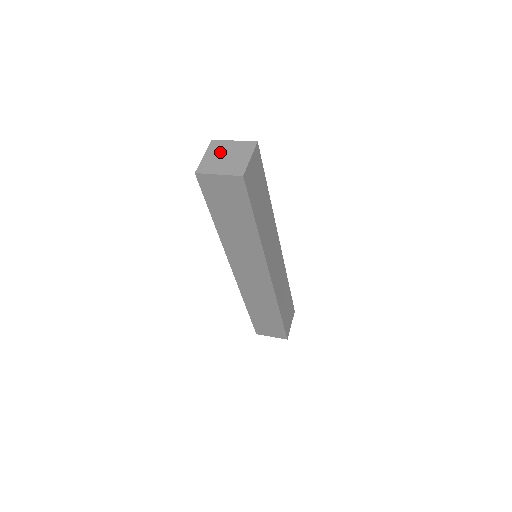
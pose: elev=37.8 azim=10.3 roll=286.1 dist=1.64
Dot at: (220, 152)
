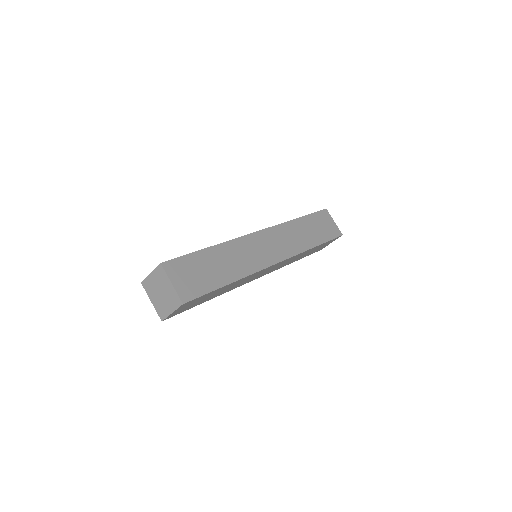
Dot at: (159, 283)
